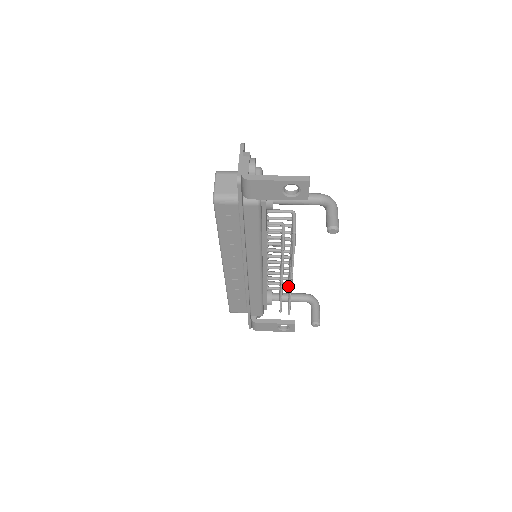
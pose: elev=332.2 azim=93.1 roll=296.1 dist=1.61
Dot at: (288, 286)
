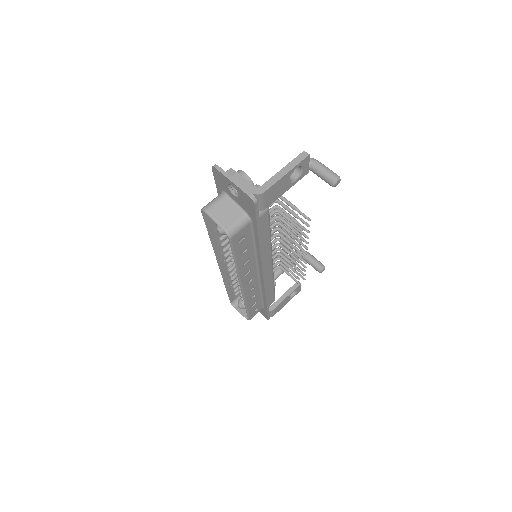
Dot at: occluded
